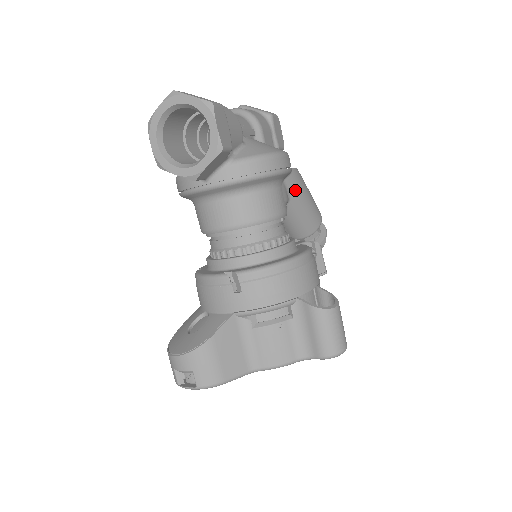
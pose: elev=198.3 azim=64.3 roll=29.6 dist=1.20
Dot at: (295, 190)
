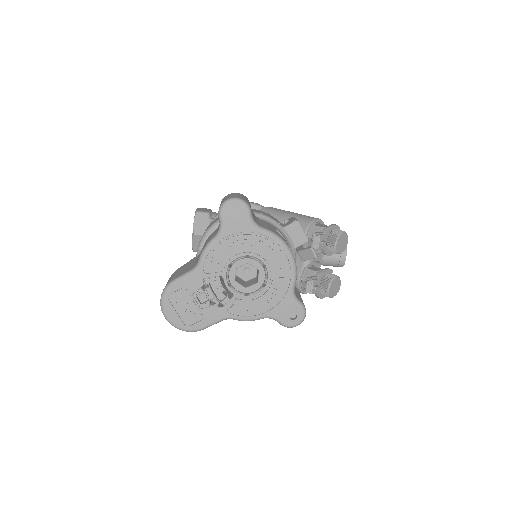
Dot at: (271, 213)
